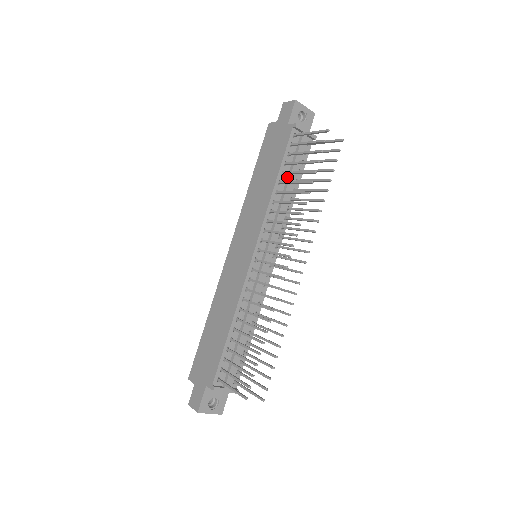
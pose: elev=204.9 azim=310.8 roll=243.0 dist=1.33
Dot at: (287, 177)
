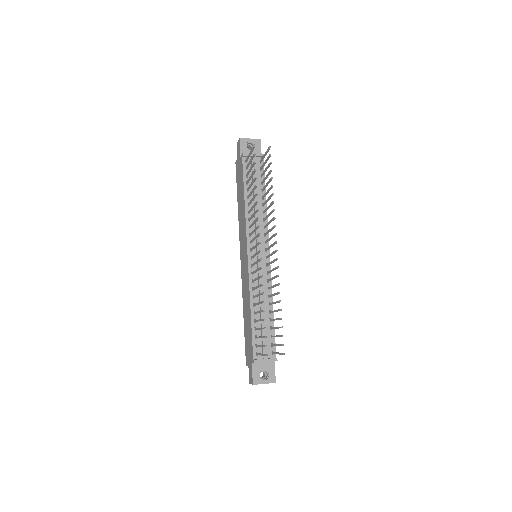
Dot at: occluded
